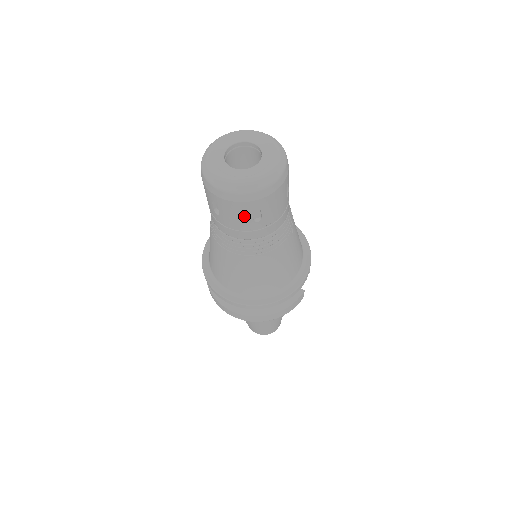
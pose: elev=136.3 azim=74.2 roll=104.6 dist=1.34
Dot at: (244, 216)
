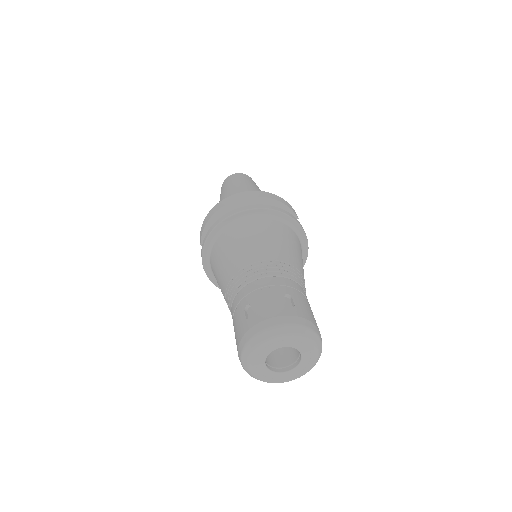
Dot at: occluded
